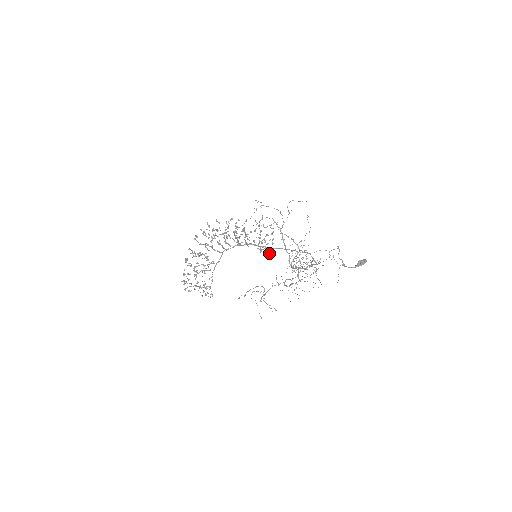
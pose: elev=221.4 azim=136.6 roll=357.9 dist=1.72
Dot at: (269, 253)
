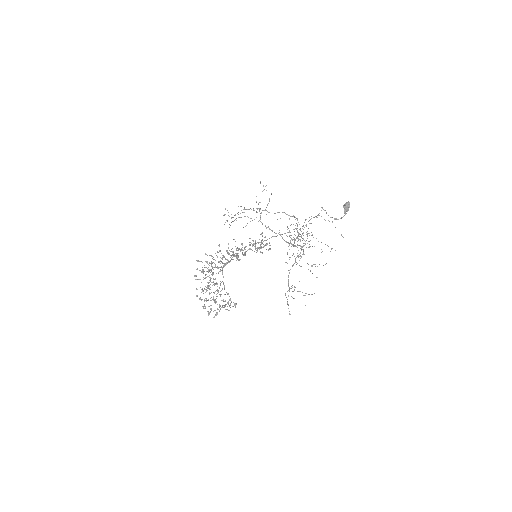
Dot at: (268, 249)
